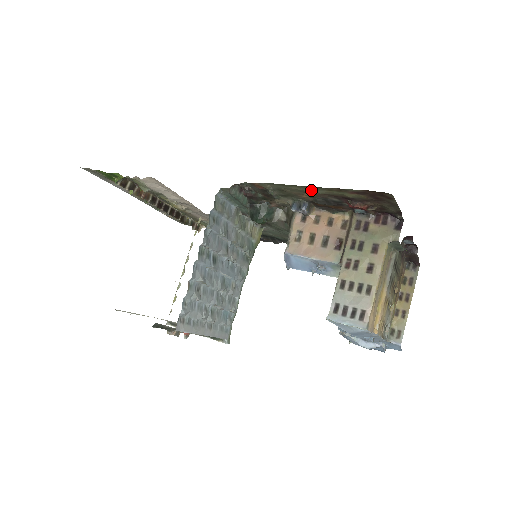
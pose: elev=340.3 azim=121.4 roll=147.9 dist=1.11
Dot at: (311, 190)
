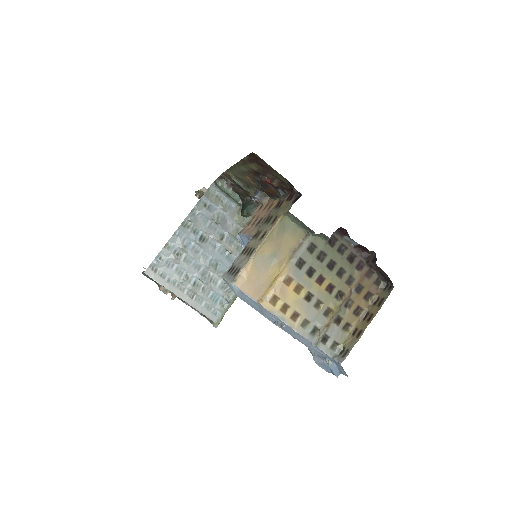
Dot at: (240, 169)
